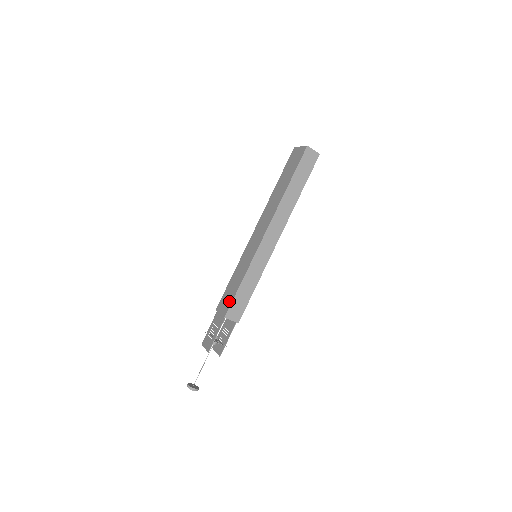
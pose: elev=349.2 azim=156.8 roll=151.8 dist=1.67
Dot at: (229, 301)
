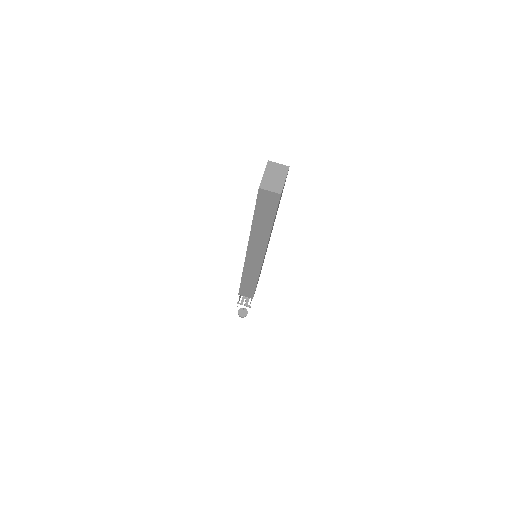
Dot at: occluded
